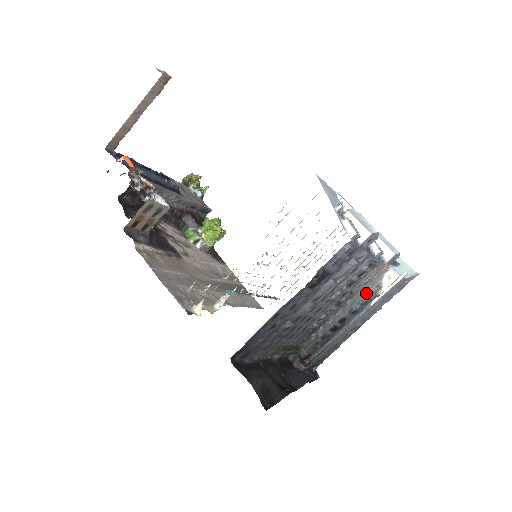
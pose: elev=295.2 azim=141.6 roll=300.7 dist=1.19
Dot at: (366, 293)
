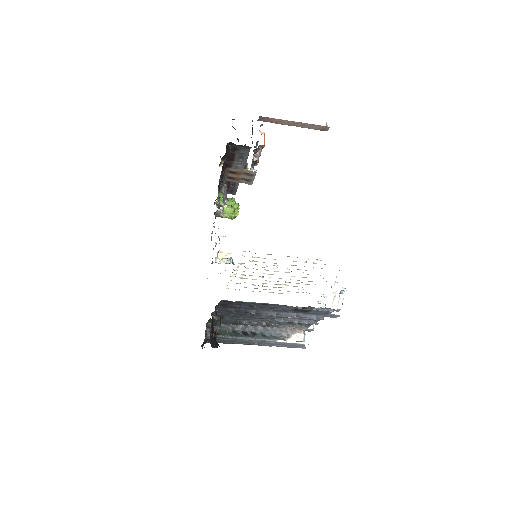
Dot at: (279, 332)
